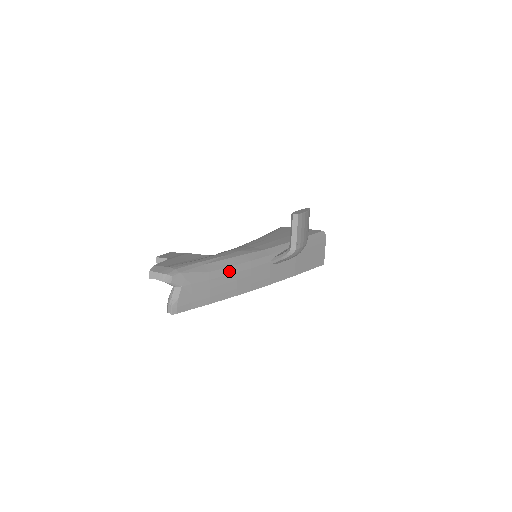
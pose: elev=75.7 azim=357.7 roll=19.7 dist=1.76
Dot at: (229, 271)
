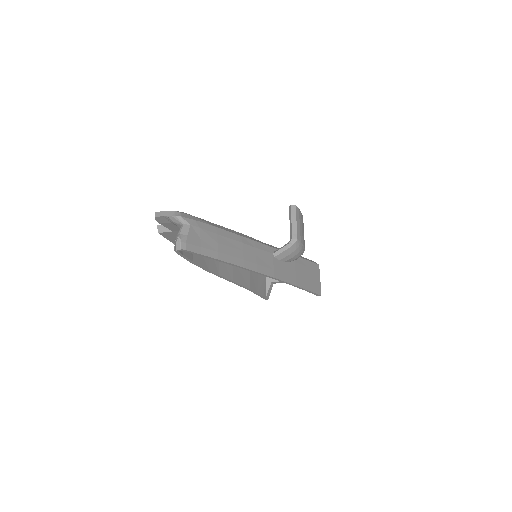
Dot at: (235, 238)
